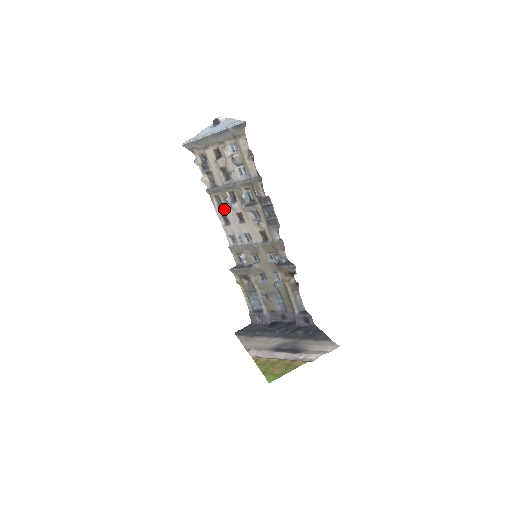
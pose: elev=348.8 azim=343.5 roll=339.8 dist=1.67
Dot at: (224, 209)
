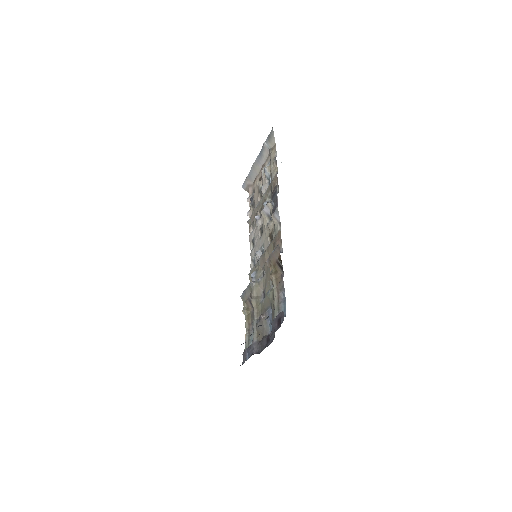
Dot at: (254, 232)
